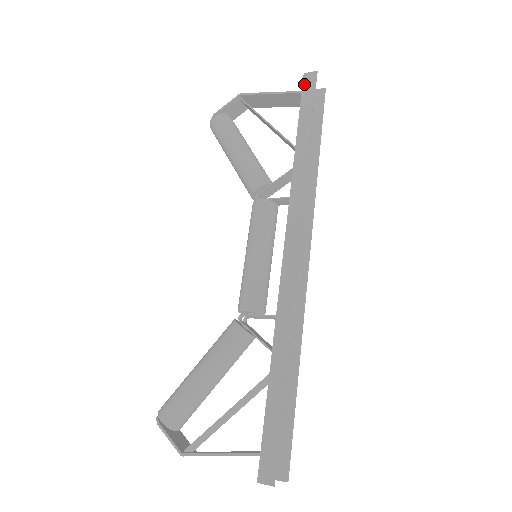
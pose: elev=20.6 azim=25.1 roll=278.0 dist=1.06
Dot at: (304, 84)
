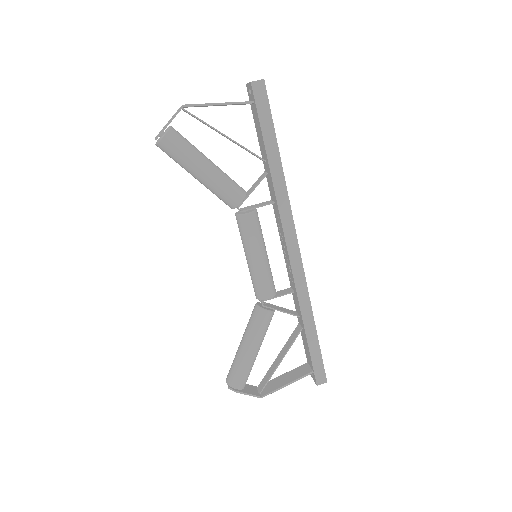
Dot at: (255, 95)
